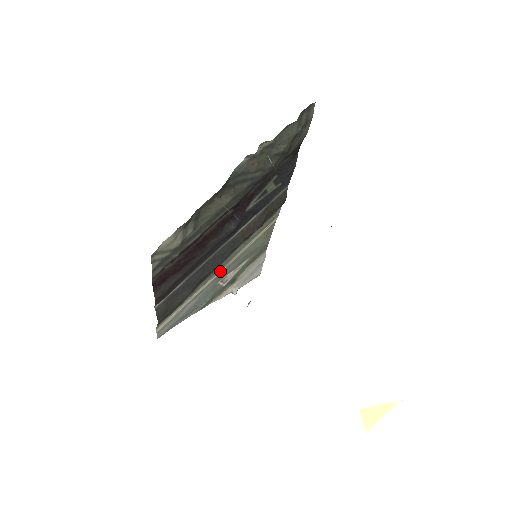
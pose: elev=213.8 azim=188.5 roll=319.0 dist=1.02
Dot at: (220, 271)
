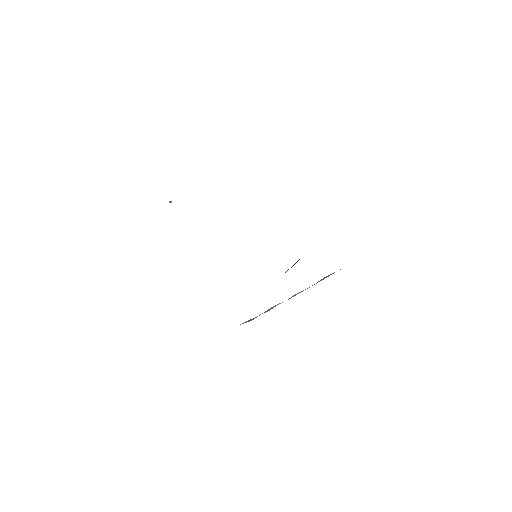
Dot at: occluded
